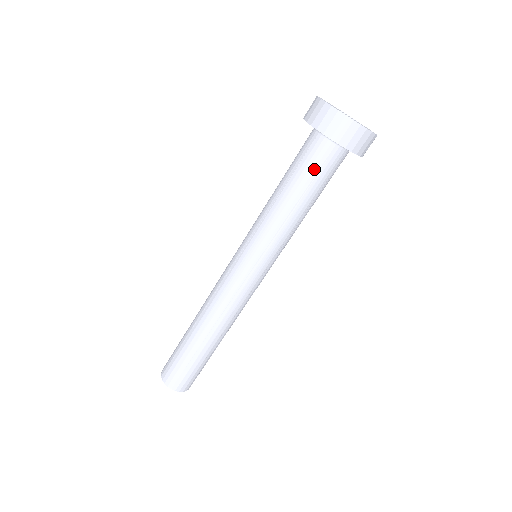
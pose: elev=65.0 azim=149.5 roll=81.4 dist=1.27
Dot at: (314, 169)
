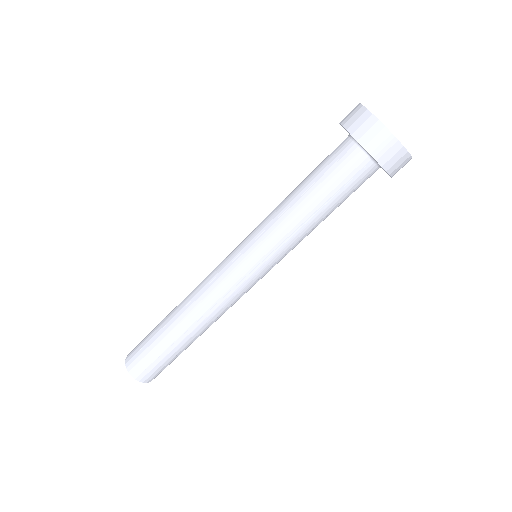
Dot at: (342, 180)
